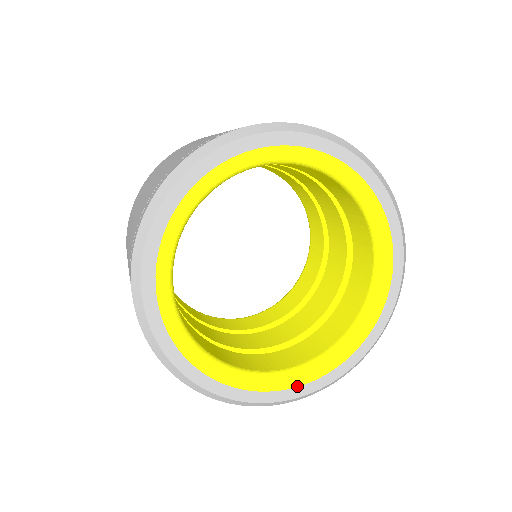
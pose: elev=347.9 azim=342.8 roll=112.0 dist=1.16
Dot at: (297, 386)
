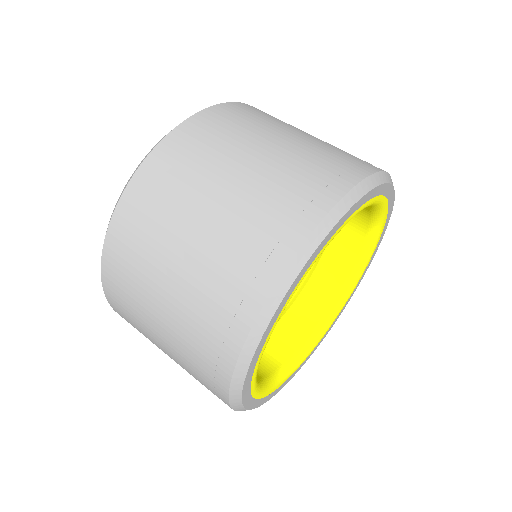
Dot at: (284, 382)
